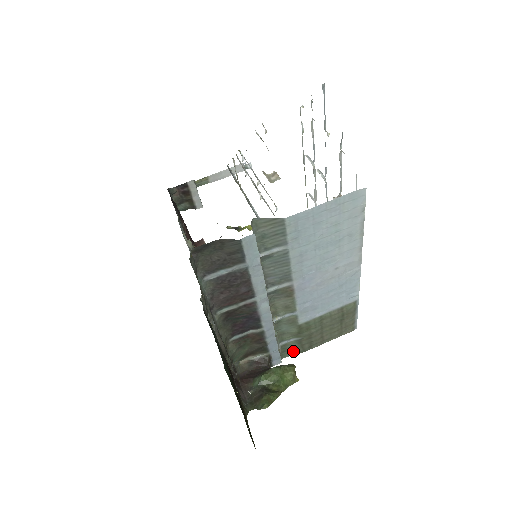
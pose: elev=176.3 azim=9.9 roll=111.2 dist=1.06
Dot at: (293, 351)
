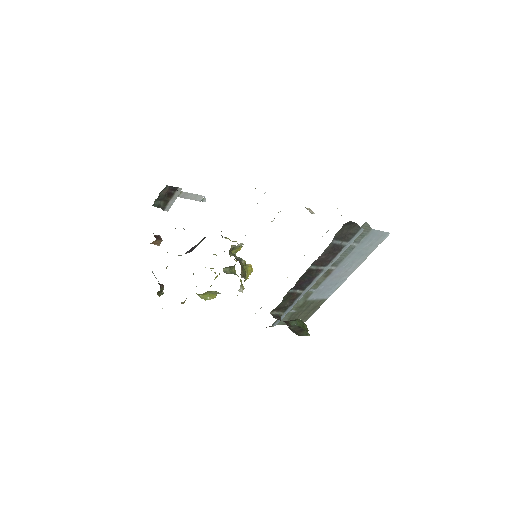
Dot at: occluded
